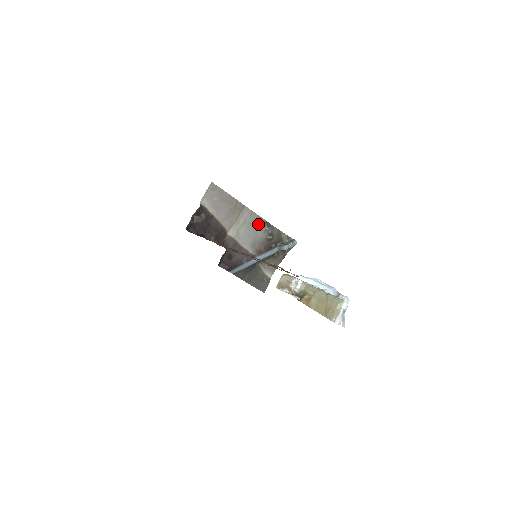
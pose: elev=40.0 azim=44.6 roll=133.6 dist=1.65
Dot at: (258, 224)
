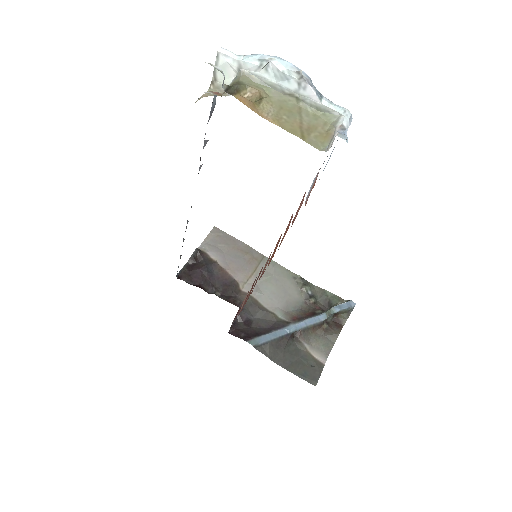
Dot at: (289, 281)
